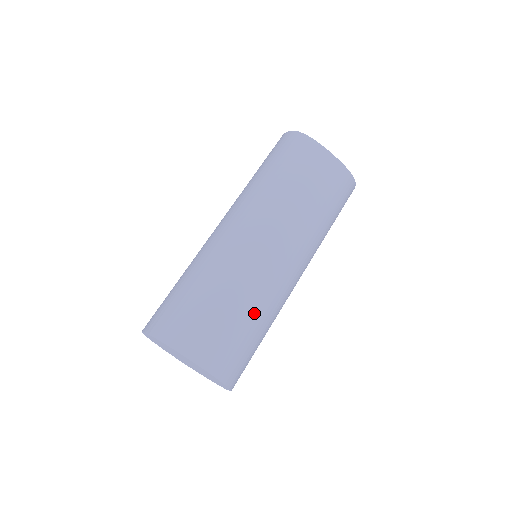
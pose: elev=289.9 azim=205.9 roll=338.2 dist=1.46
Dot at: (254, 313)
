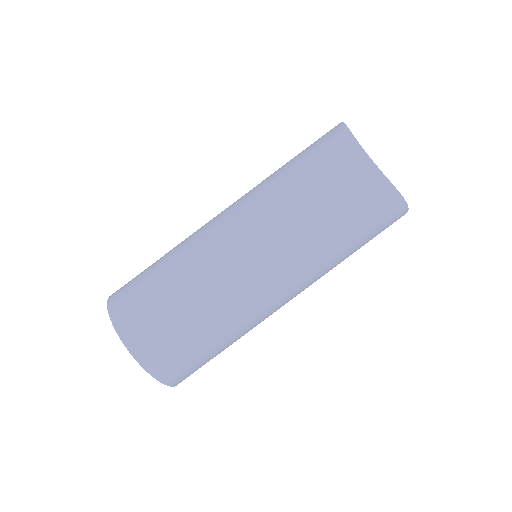
Dot at: (201, 311)
